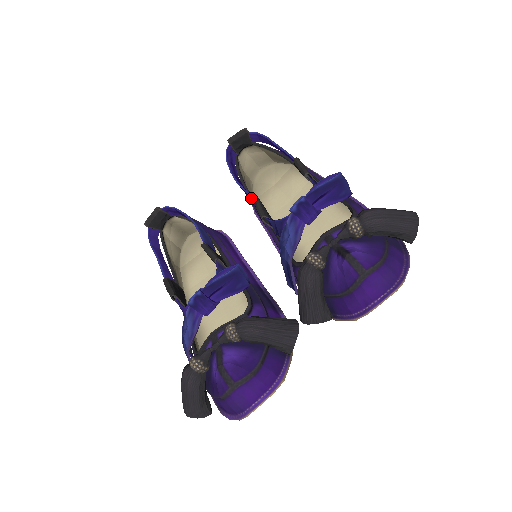
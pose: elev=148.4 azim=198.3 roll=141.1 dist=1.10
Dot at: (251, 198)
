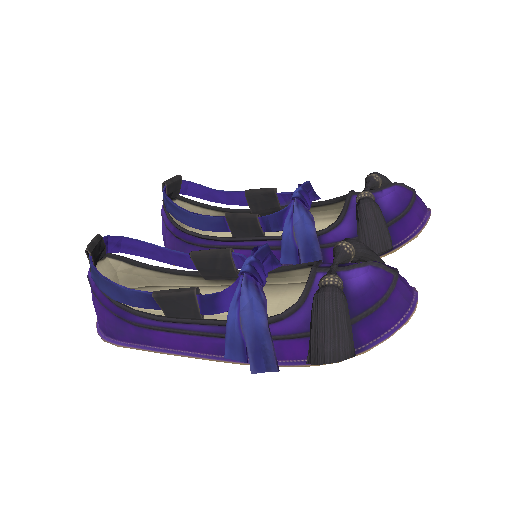
Dot at: (215, 221)
